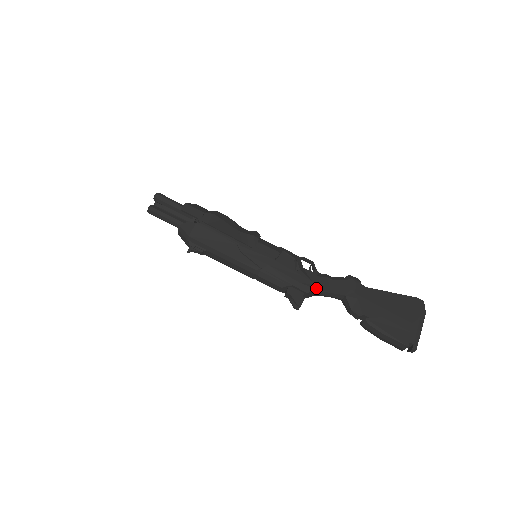
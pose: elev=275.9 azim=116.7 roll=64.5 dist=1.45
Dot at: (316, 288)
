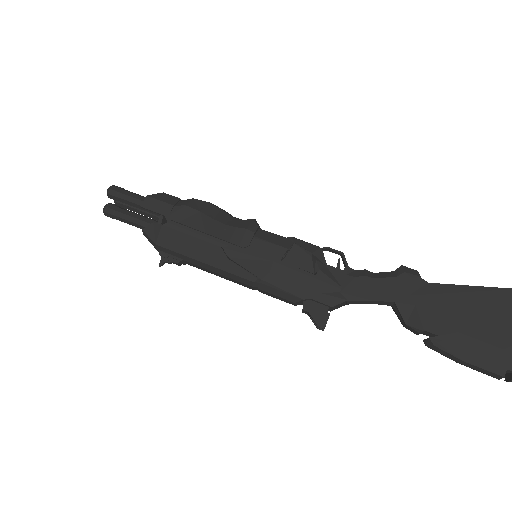
Dot at: (347, 296)
